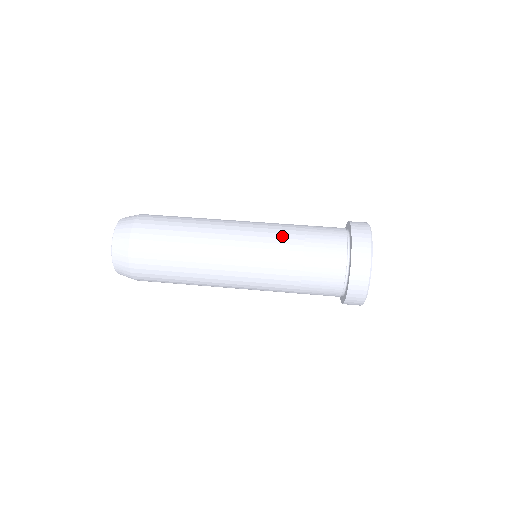
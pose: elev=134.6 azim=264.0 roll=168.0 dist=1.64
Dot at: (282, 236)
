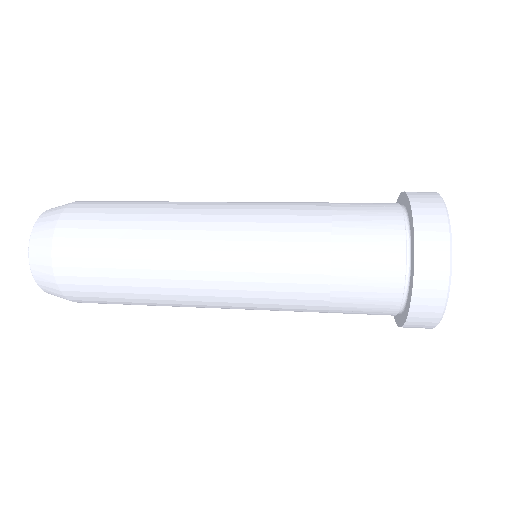
Dot at: occluded
